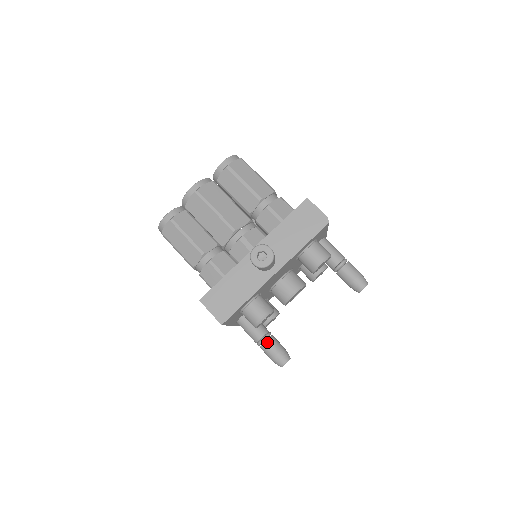
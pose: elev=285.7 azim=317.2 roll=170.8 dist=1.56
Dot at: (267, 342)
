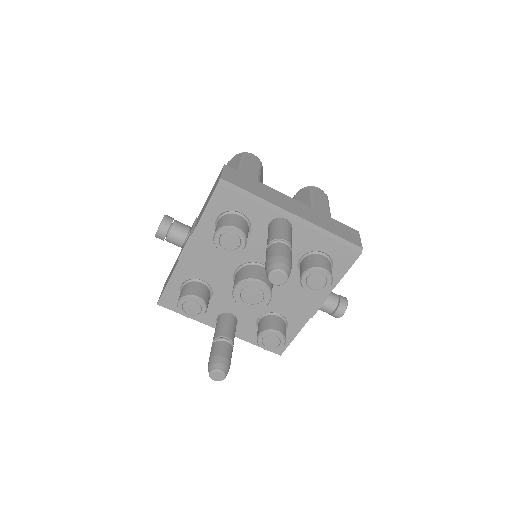
Dot at: (212, 345)
